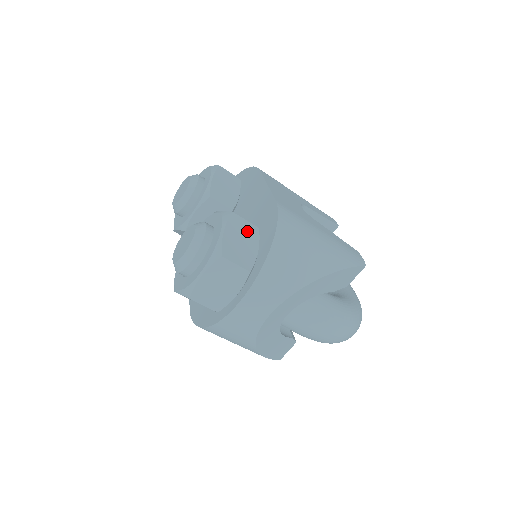
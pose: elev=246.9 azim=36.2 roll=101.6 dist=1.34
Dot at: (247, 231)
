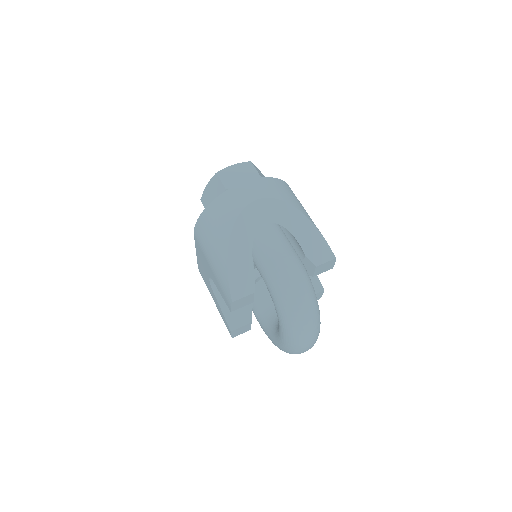
Dot at: occluded
